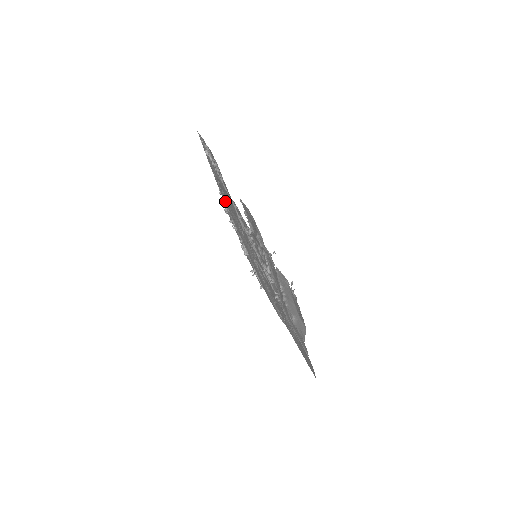
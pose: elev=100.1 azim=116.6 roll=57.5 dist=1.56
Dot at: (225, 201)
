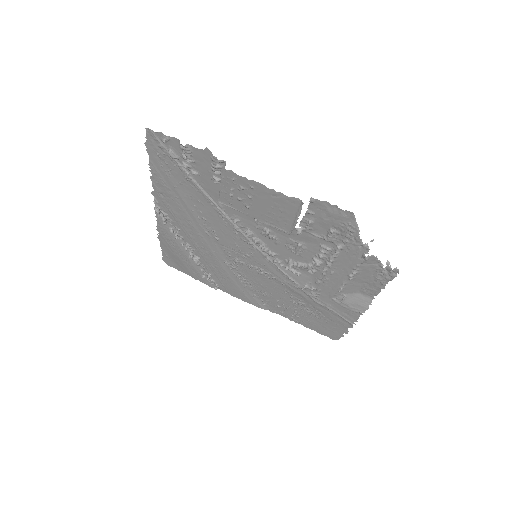
Dot at: (171, 209)
